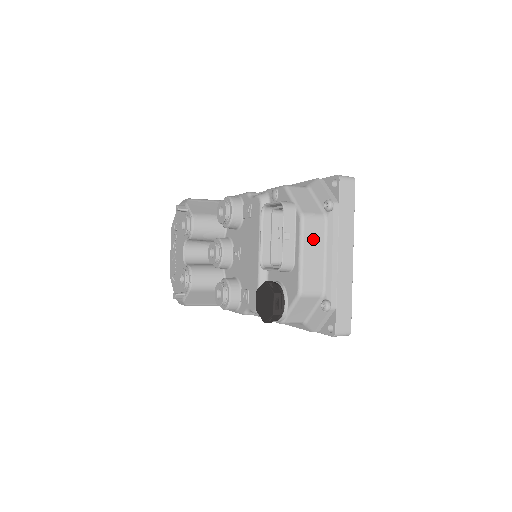
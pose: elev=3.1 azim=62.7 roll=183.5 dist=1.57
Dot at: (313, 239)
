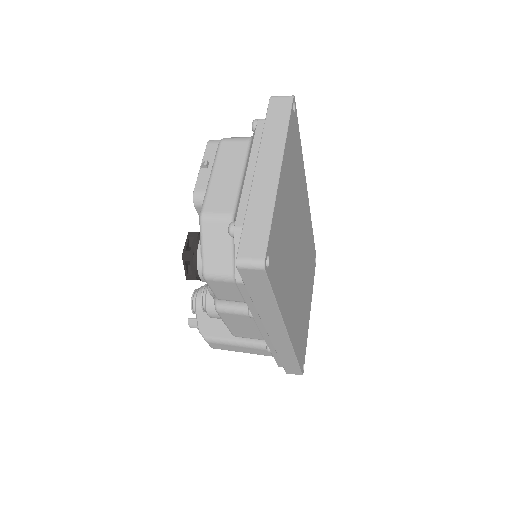
Dot at: (229, 159)
